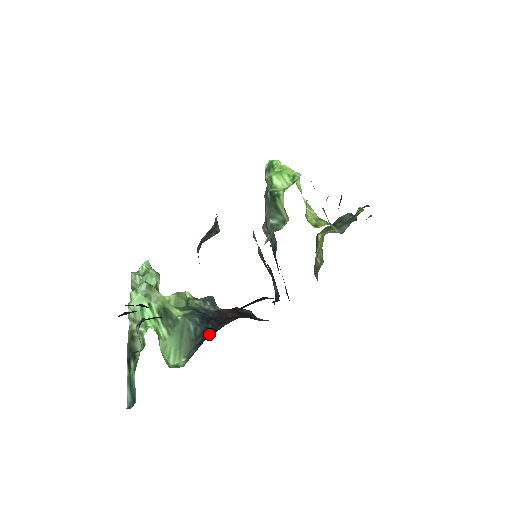
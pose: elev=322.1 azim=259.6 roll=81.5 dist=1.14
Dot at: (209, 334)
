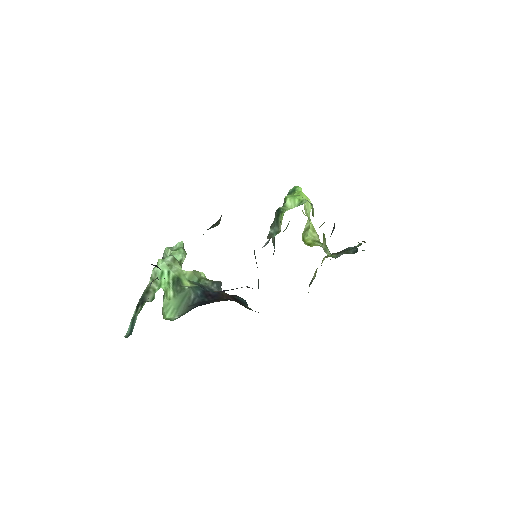
Dot at: (202, 304)
